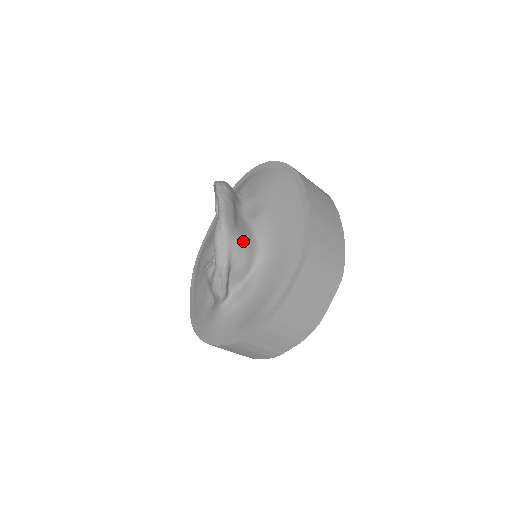
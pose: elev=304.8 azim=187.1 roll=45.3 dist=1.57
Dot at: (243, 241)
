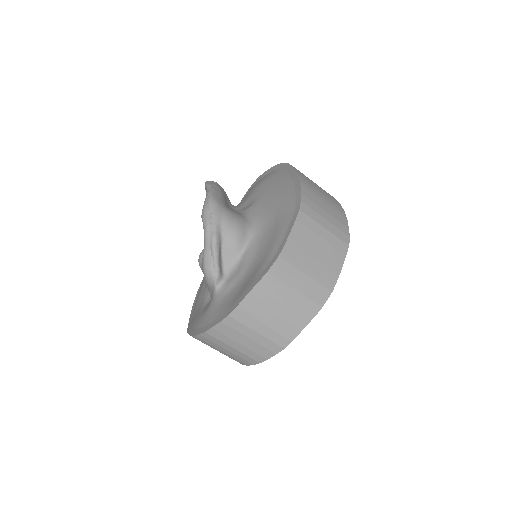
Dot at: (233, 216)
